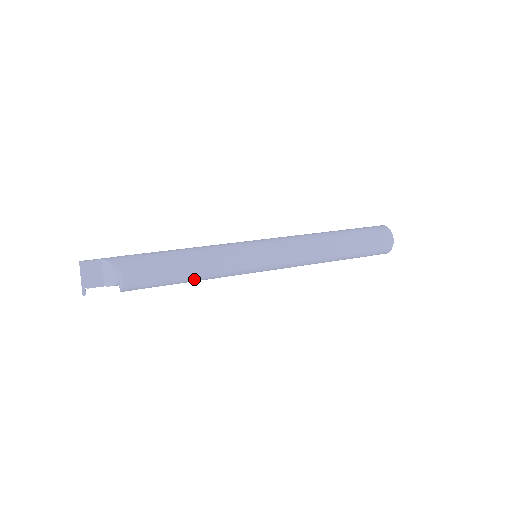
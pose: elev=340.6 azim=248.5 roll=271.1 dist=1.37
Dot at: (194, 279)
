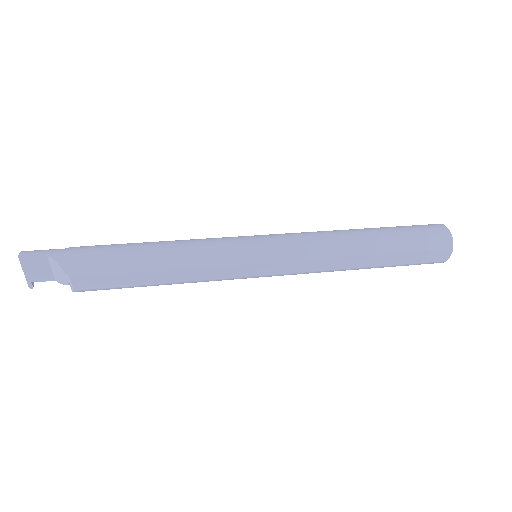
Dot at: (168, 284)
